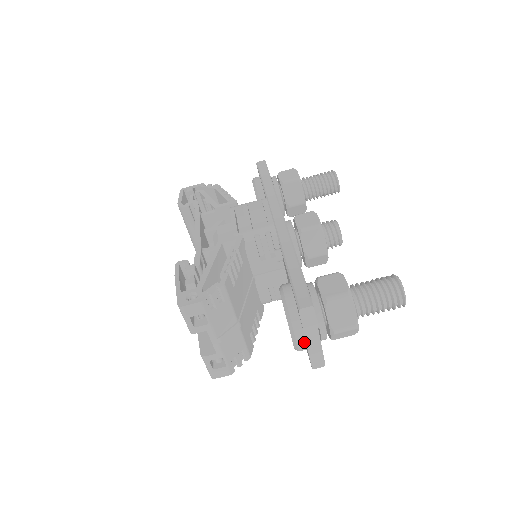
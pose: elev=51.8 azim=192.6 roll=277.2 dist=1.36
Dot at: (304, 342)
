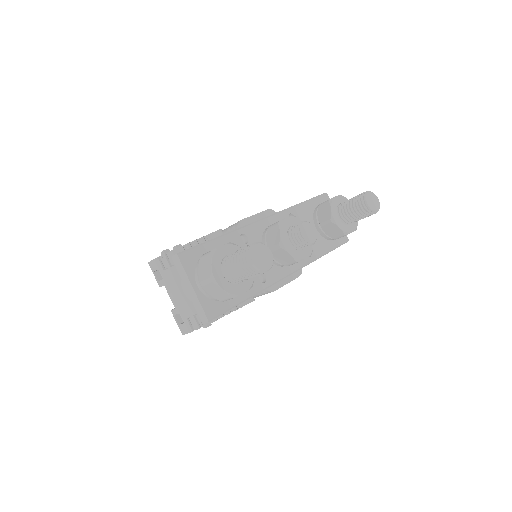
Dot at: (187, 292)
